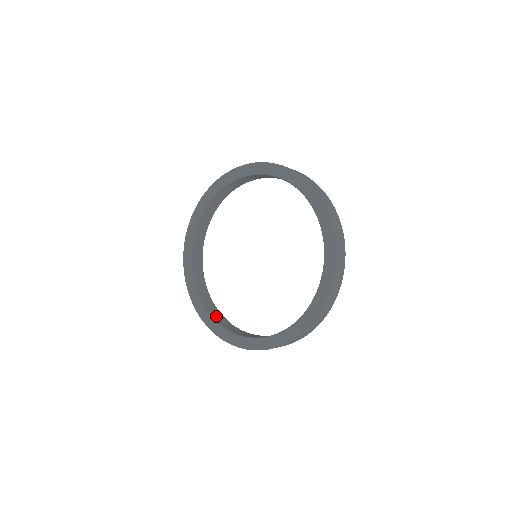
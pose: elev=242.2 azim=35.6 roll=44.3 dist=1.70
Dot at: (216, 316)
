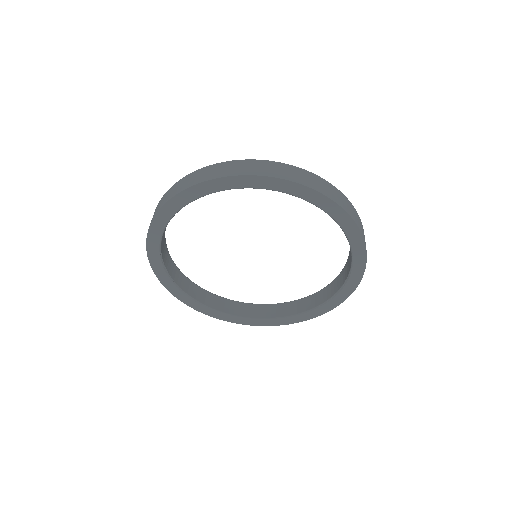
Dot at: (259, 313)
